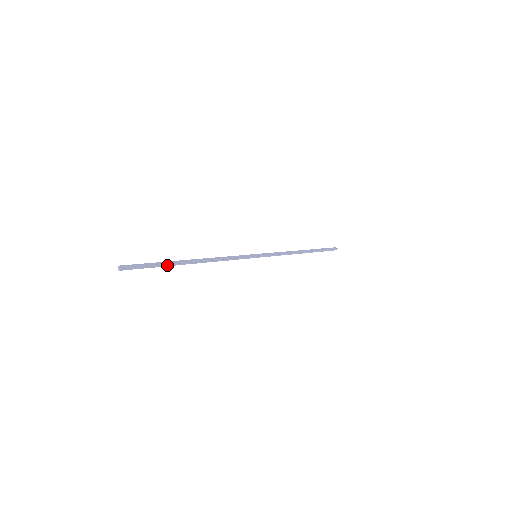
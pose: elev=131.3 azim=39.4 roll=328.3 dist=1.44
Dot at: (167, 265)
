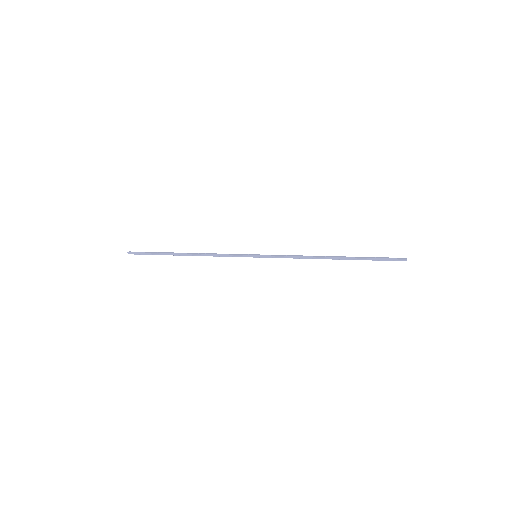
Dot at: (162, 254)
